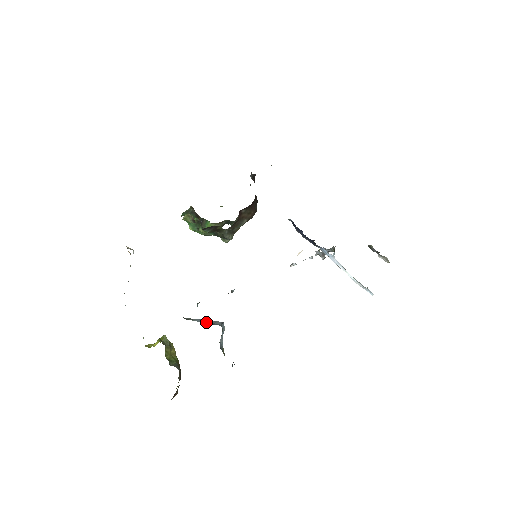
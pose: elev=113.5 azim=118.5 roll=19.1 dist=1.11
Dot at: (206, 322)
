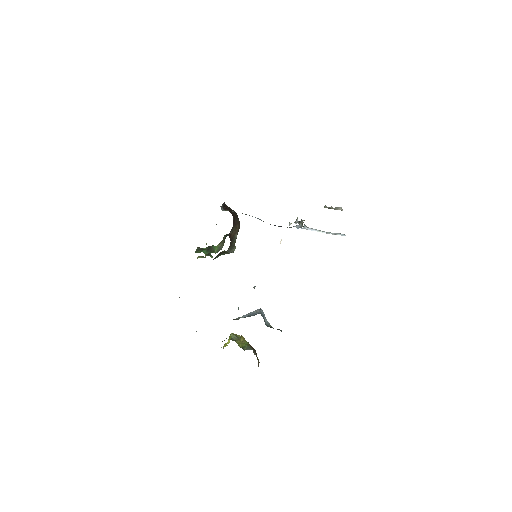
Dot at: (250, 316)
